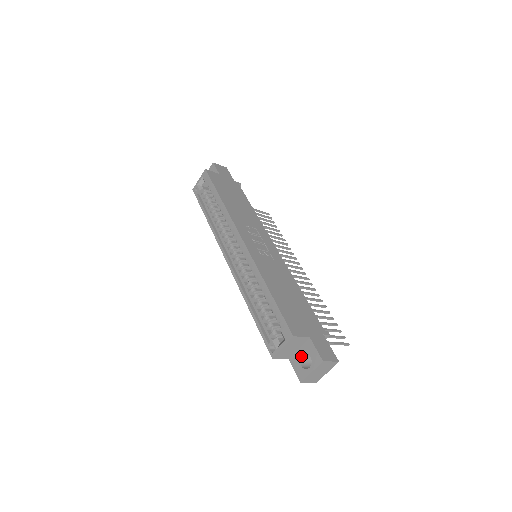
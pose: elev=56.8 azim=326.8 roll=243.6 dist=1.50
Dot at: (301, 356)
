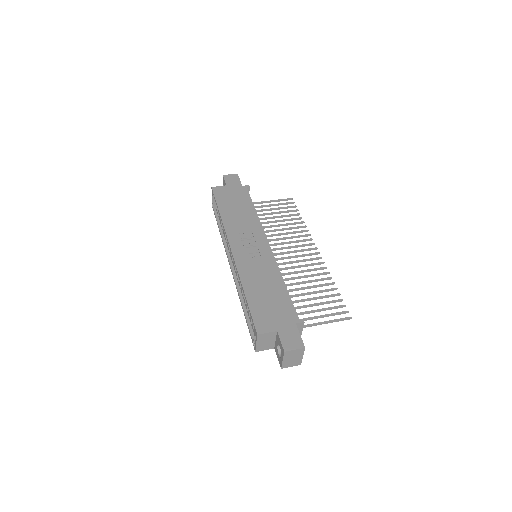
Dot at: (277, 346)
